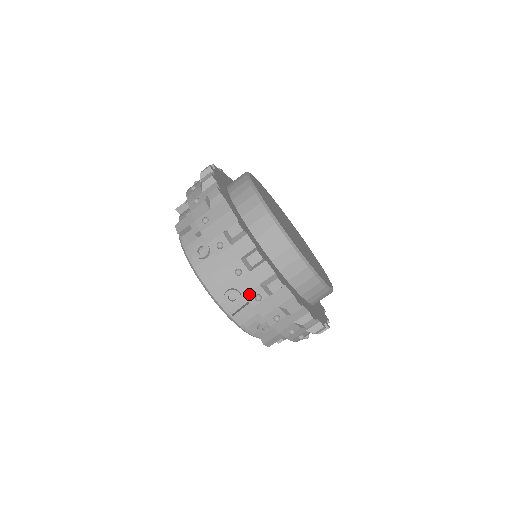
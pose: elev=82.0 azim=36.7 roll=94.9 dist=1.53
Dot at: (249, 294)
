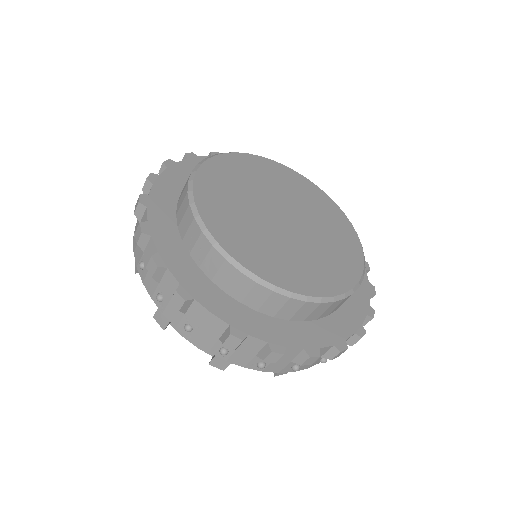
Dot at: (284, 370)
